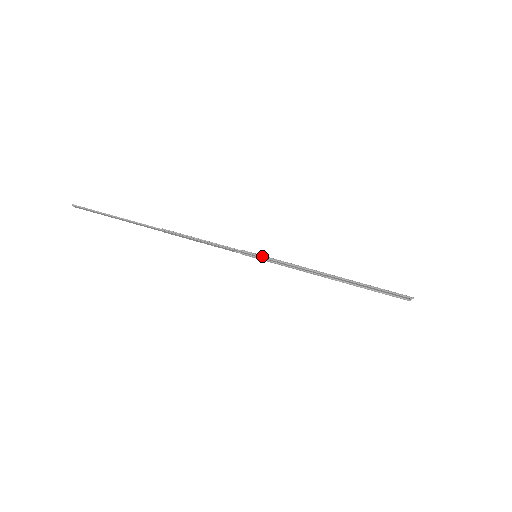
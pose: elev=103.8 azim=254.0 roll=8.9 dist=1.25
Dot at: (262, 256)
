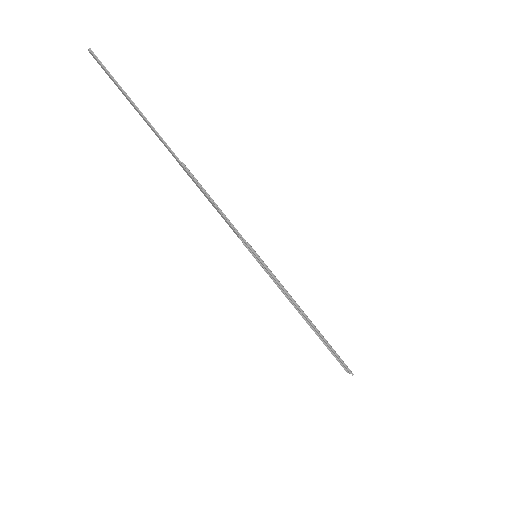
Dot at: (262, 262)
